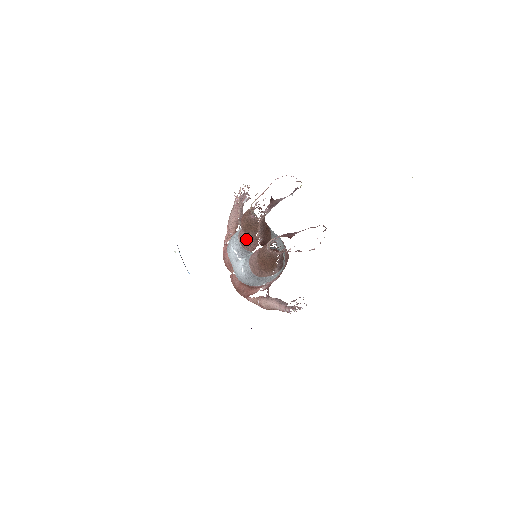
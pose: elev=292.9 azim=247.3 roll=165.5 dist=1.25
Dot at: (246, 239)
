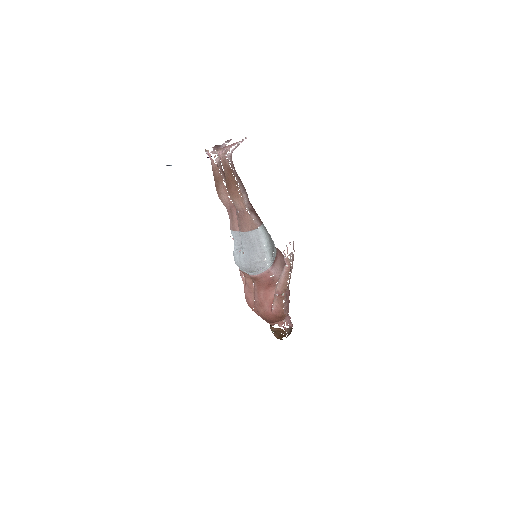
Dot at: (231, 217)
